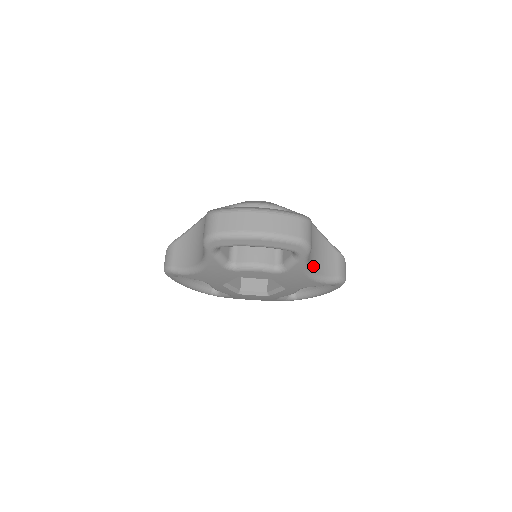
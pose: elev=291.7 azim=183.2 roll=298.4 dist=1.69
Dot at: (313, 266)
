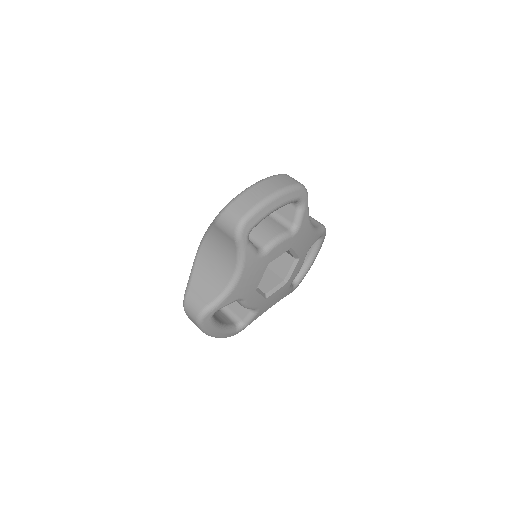
Dot at: occluded
